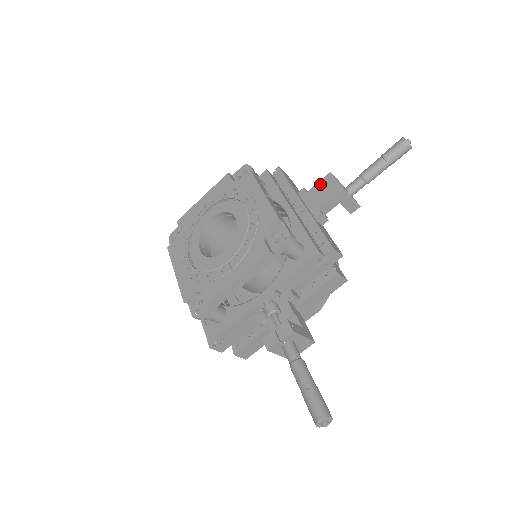
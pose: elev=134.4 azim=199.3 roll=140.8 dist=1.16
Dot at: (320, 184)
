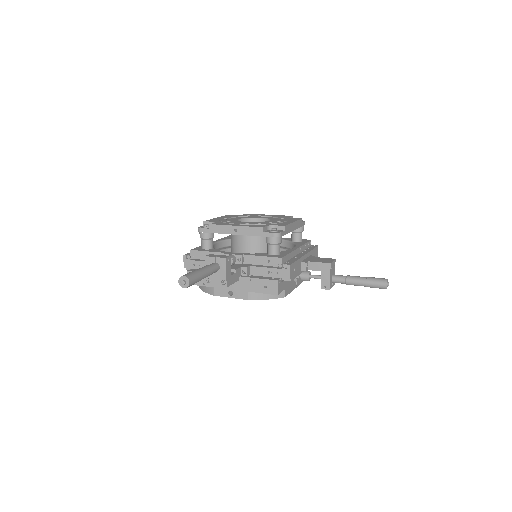
Dot at: (324, 258)
